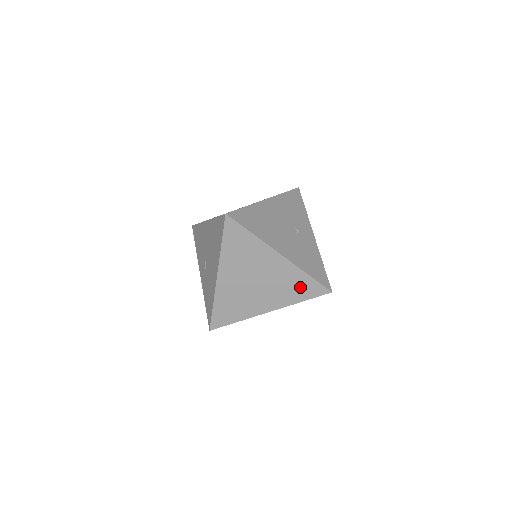
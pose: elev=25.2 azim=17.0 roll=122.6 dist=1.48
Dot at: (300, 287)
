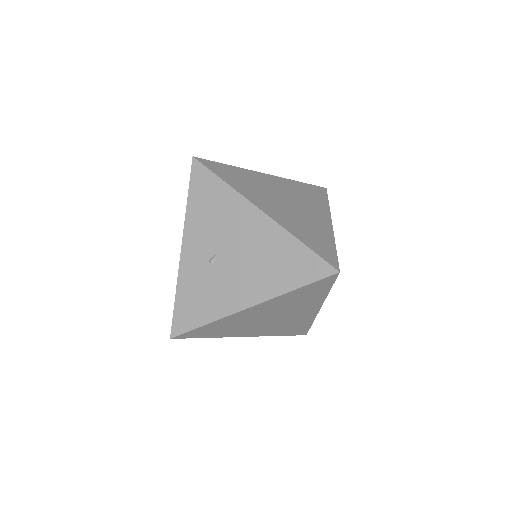
Dot at: (294, 328)
